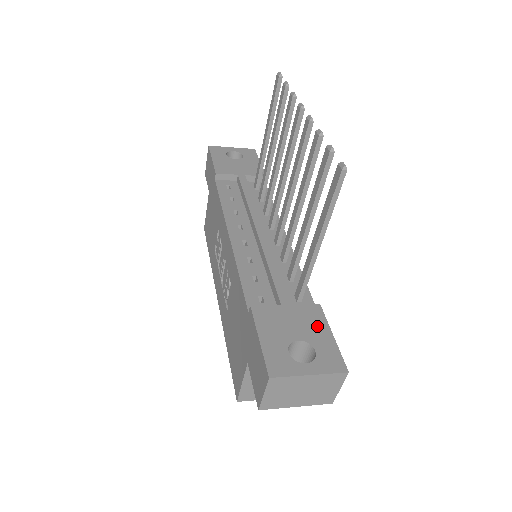
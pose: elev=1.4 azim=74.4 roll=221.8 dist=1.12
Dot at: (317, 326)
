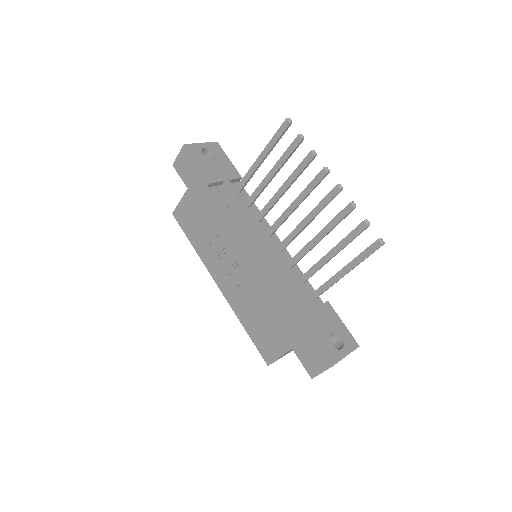
Dot at: (334, 319)
